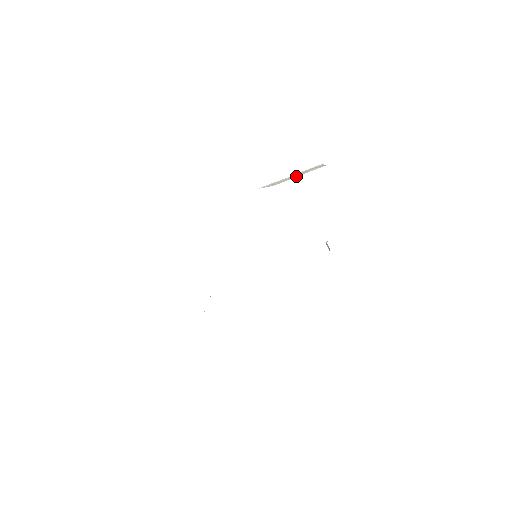
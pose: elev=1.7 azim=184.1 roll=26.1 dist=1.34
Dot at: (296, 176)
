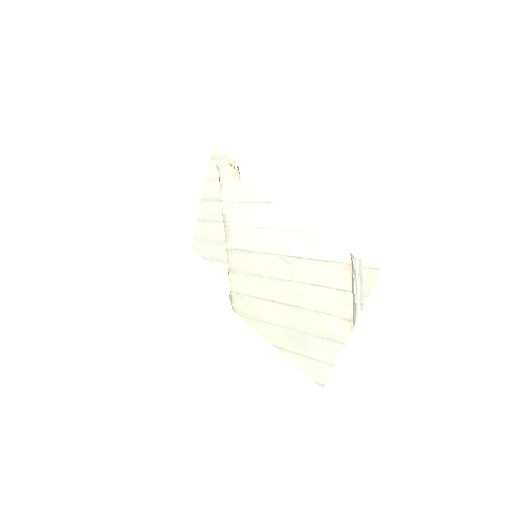
Dot at: (363, 287)
